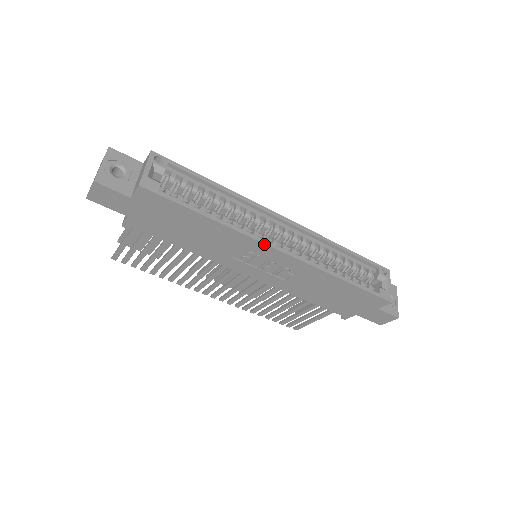
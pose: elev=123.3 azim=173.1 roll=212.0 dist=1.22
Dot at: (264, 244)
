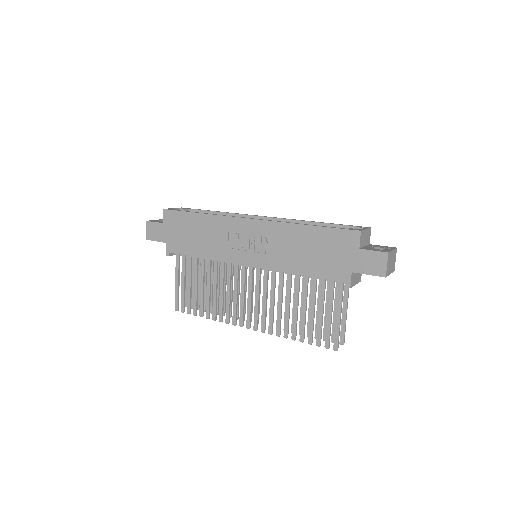
Dot at: (237, 218)
